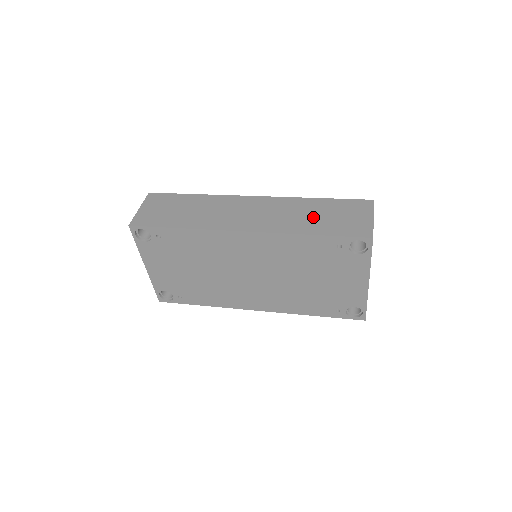
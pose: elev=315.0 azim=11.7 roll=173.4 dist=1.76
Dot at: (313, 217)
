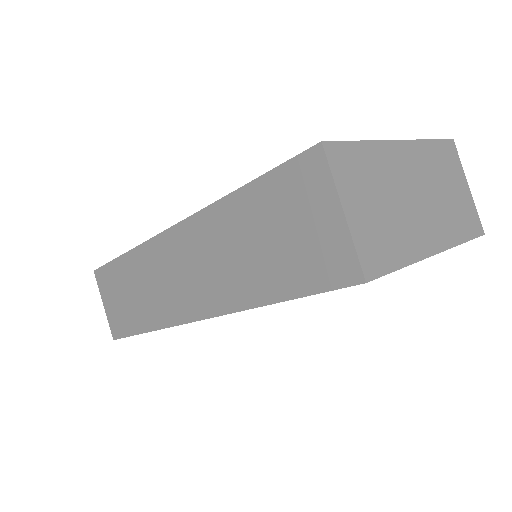
Dot at: (251, 254)
